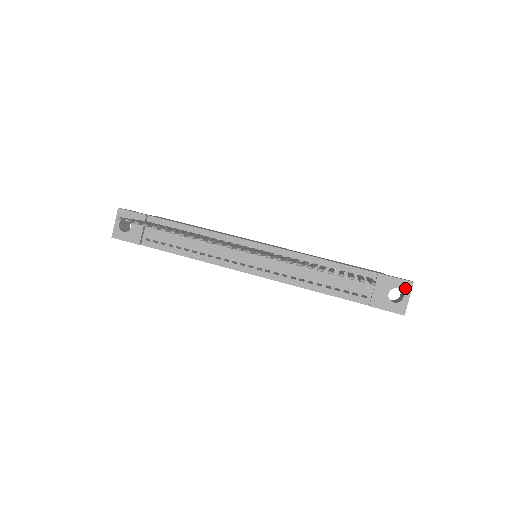
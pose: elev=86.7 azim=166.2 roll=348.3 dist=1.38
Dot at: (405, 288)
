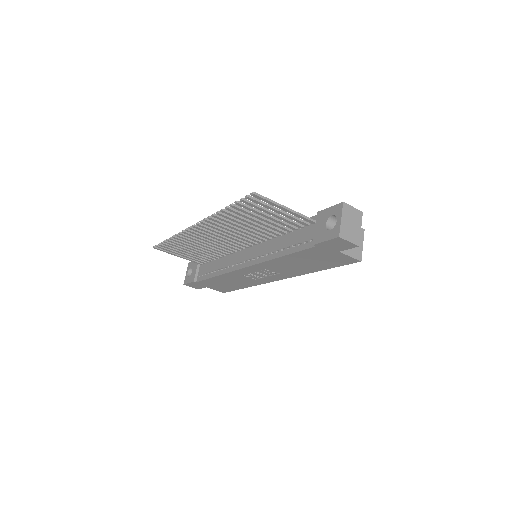
Dot at: (337, 211)
